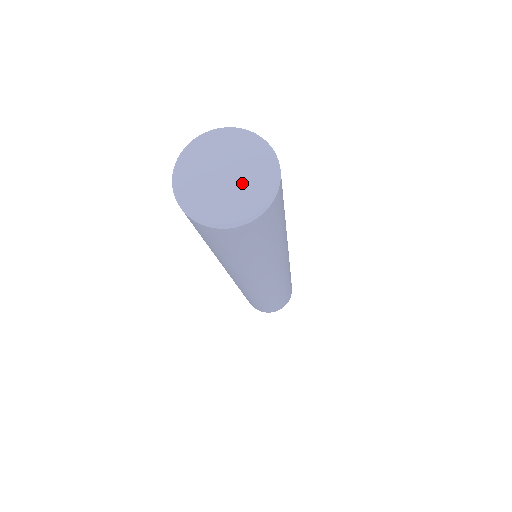
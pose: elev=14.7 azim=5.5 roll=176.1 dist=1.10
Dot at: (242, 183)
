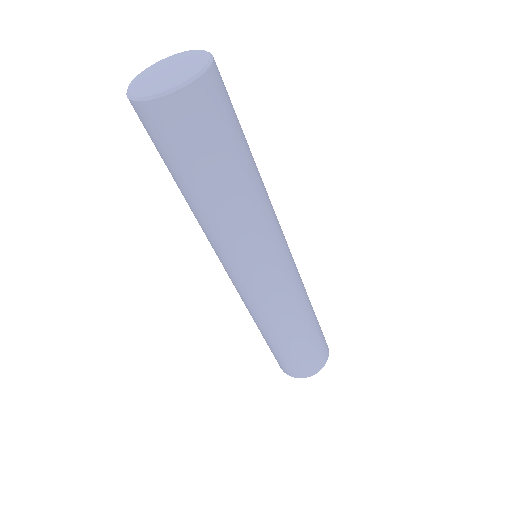
Dot at: (169, 78)
